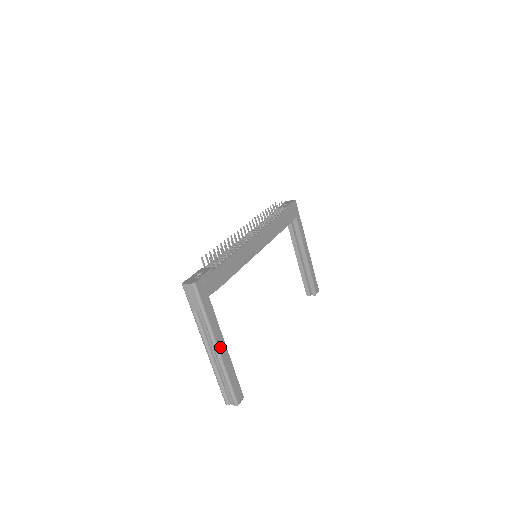
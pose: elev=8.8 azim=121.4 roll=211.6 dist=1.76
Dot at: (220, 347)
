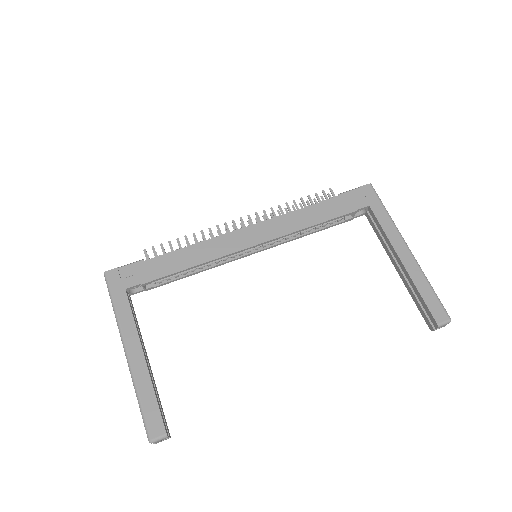
Dot at: (131, 351)
